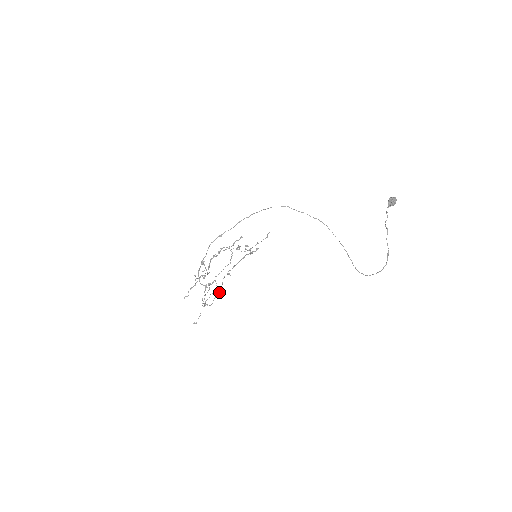
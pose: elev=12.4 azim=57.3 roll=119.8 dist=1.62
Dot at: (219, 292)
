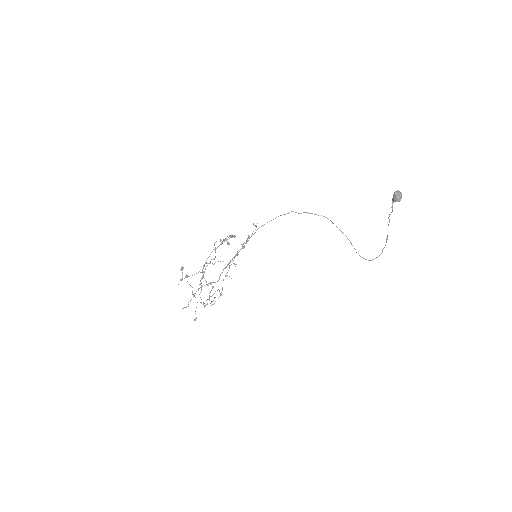
Dot at: (220, 294)
